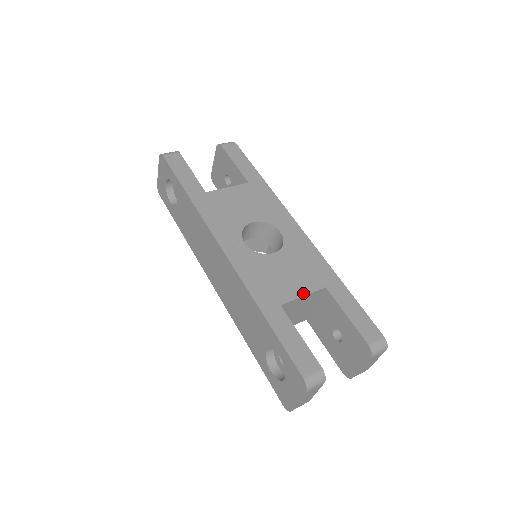
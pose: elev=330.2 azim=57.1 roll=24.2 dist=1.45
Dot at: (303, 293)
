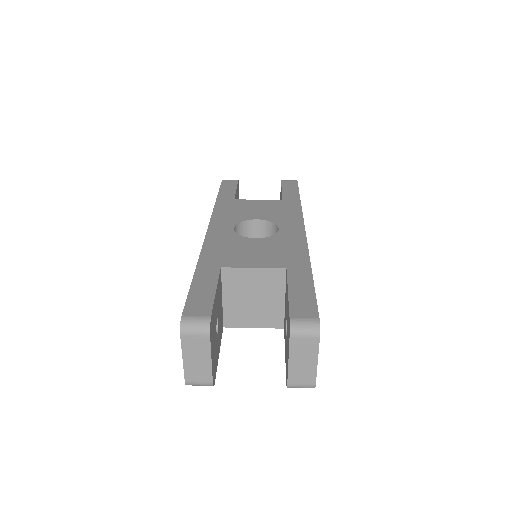
Dot at: (255, 266)
